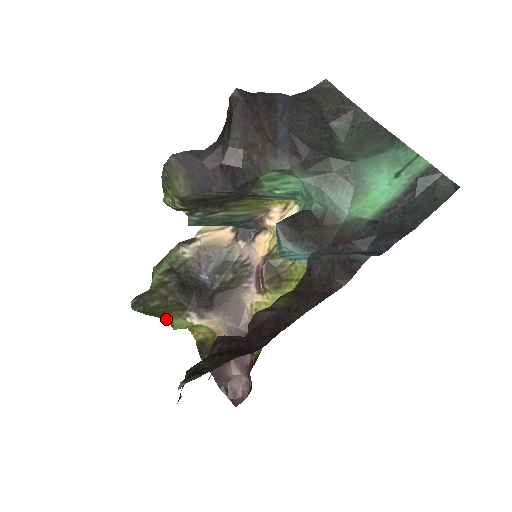
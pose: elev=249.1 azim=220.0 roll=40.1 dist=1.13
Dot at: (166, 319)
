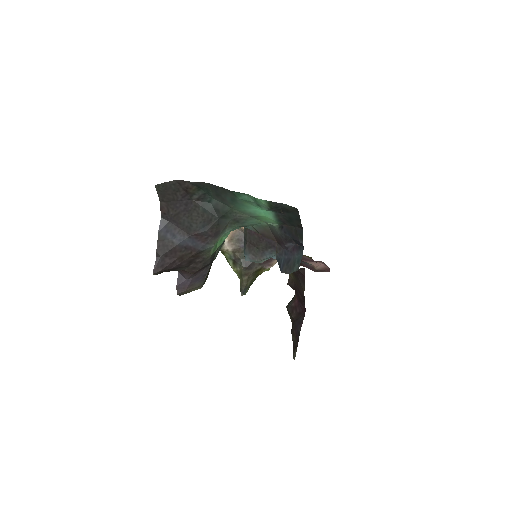
Dot at: occluded
